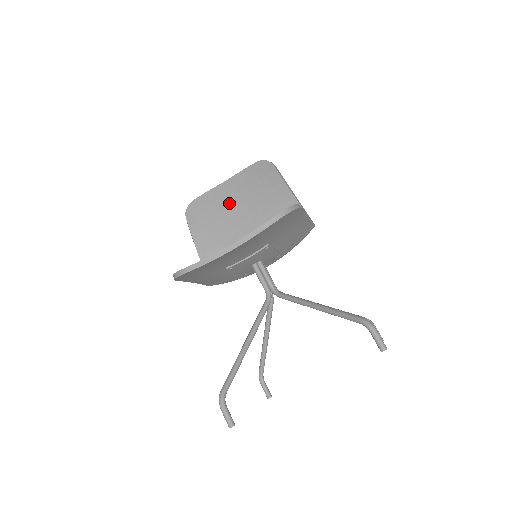
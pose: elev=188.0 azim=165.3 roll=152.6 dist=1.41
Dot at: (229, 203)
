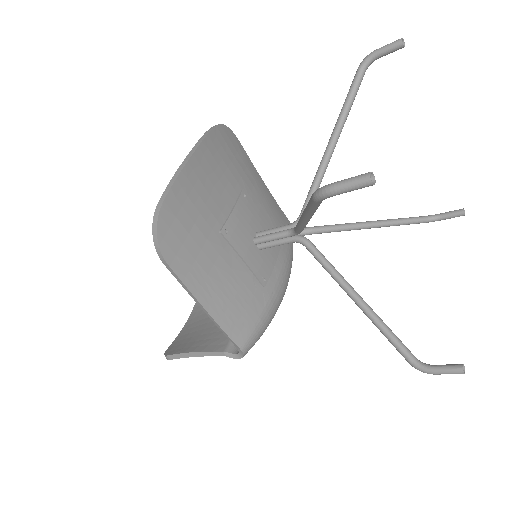
Dot at: (205, 313)
